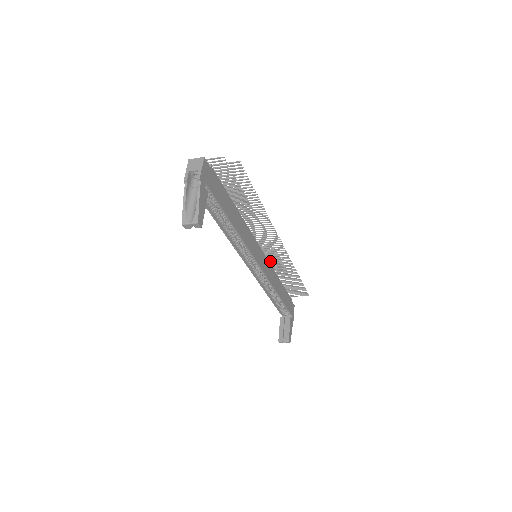
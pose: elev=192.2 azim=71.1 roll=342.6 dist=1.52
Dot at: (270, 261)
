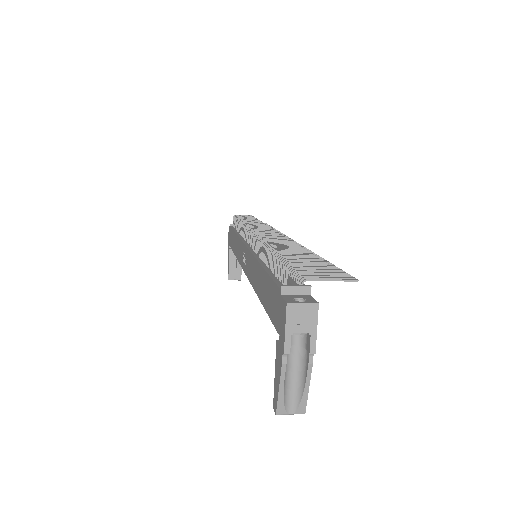
Dot at: occluded
